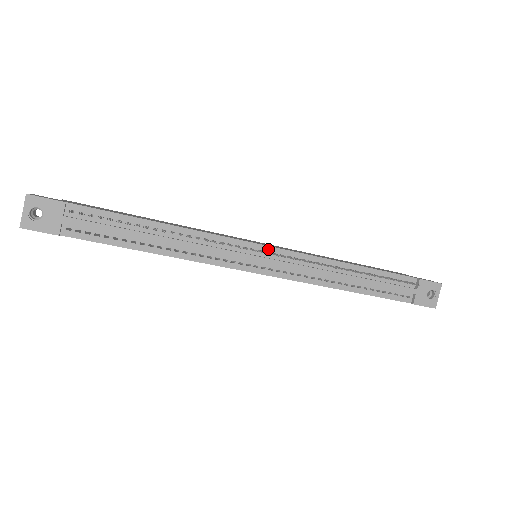
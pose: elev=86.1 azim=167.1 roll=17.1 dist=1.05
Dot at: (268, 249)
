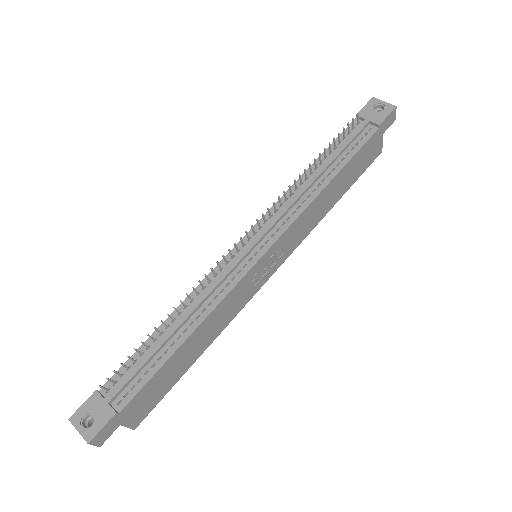
Dot at: (247, 237)
